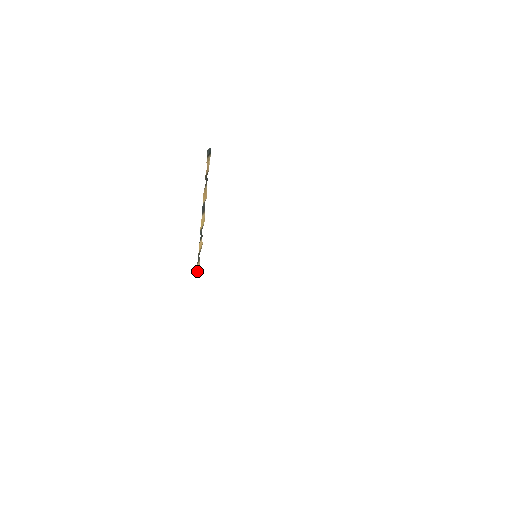
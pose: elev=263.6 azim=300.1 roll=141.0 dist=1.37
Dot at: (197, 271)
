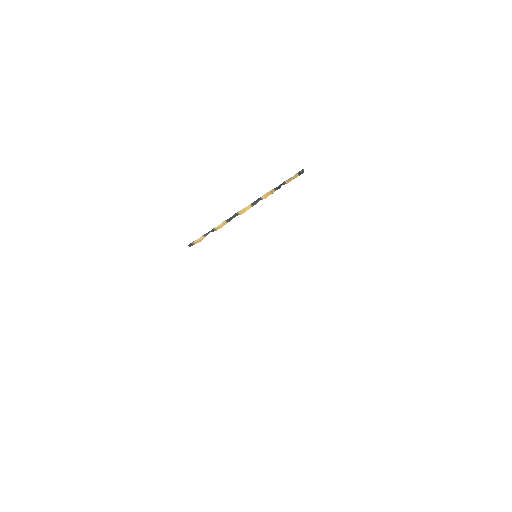
Dot at: (195, 241)
